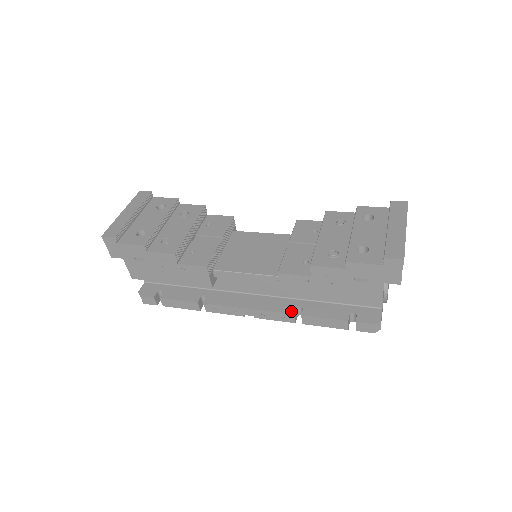
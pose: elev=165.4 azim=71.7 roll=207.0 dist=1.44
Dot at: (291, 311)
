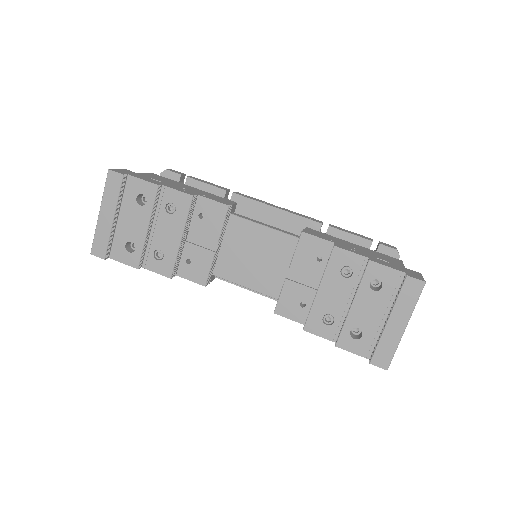
Dot at: occluded
